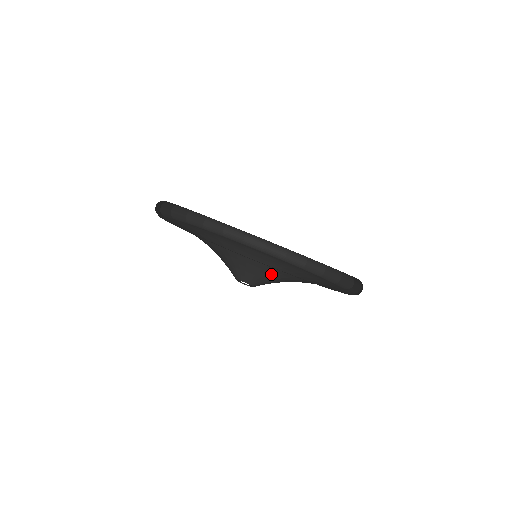
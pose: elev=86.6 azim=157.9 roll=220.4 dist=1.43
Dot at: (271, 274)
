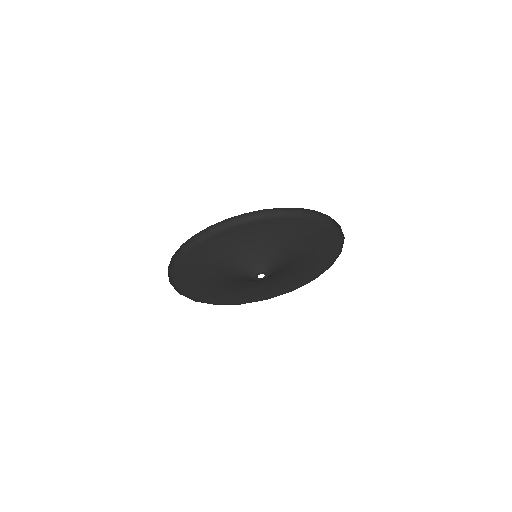
Dot at: (265, 251)
